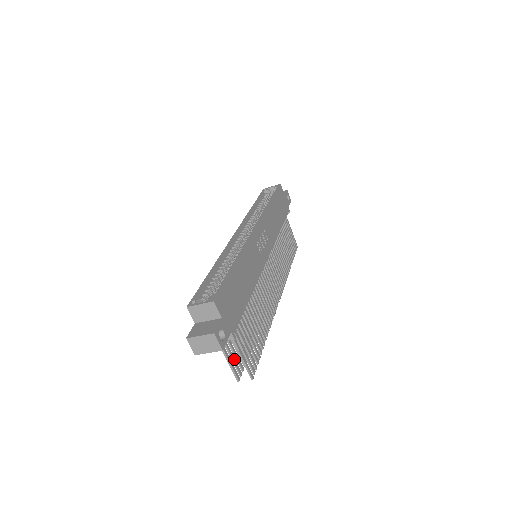
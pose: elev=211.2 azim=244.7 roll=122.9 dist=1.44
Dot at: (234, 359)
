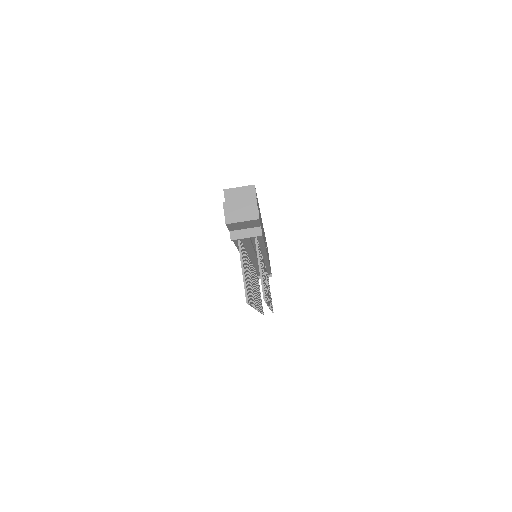
Dot at: (246, 281)
